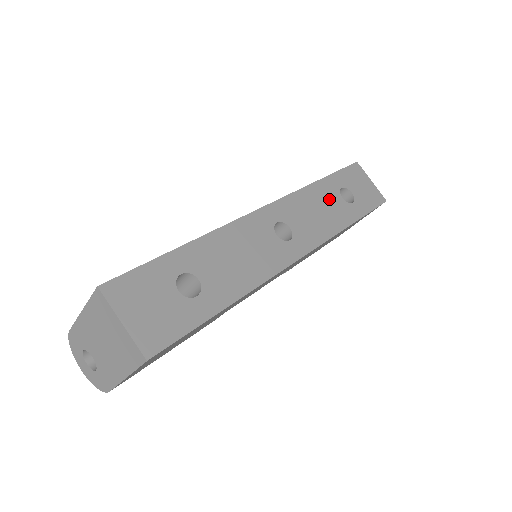
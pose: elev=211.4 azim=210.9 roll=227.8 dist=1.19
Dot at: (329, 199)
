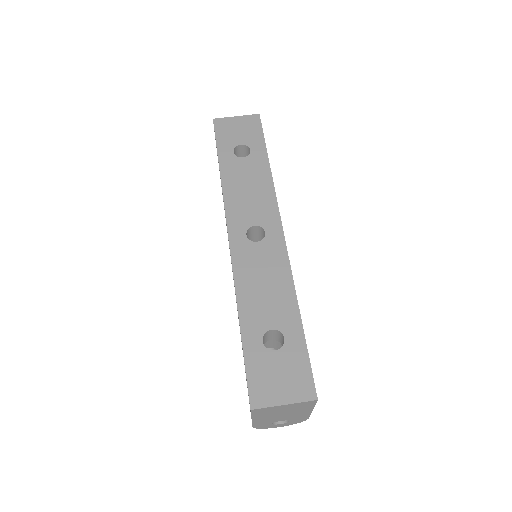
Dot at: (240, 172)
